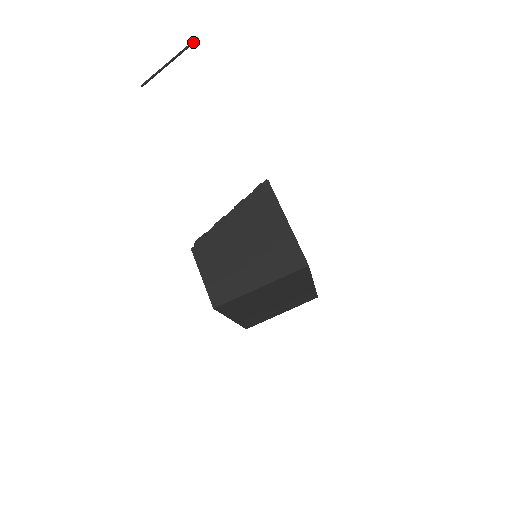
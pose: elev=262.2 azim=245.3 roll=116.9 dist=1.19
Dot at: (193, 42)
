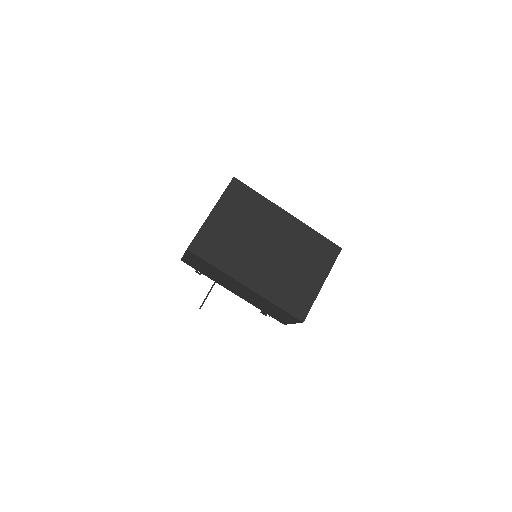
Dot at: occluded
